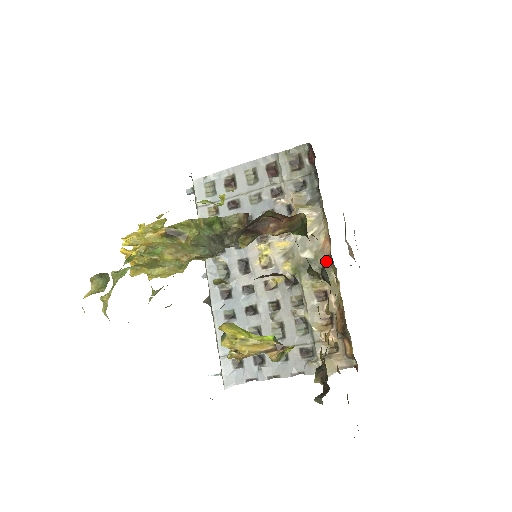
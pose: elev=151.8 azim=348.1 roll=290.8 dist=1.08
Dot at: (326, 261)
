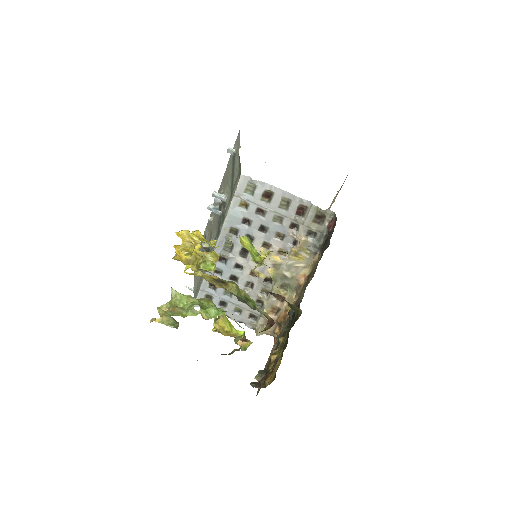
Dot at: (296, 285)
